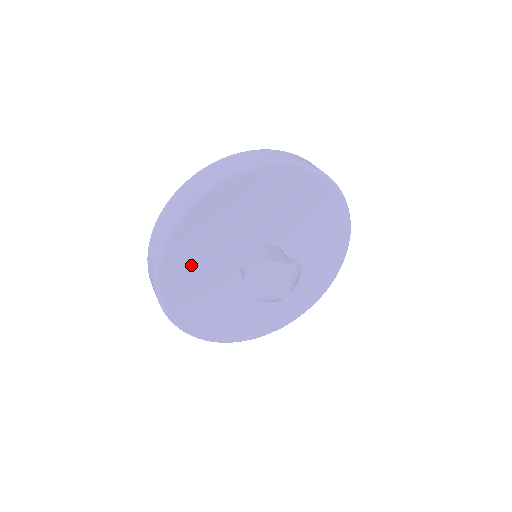
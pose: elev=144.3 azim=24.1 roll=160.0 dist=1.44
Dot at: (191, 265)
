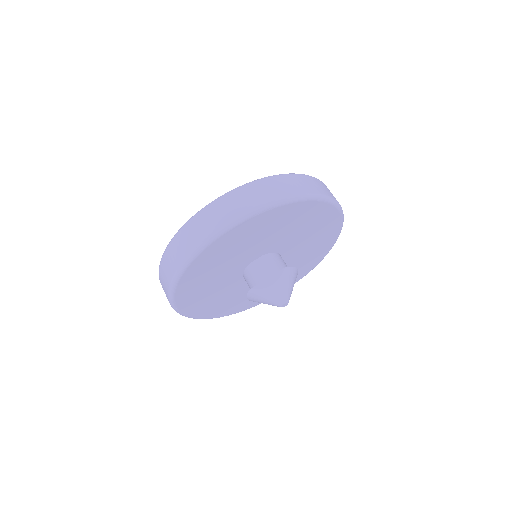
Dot at: (207, 303)
